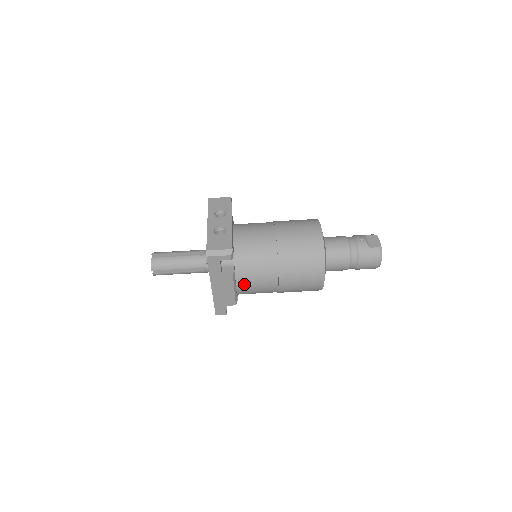
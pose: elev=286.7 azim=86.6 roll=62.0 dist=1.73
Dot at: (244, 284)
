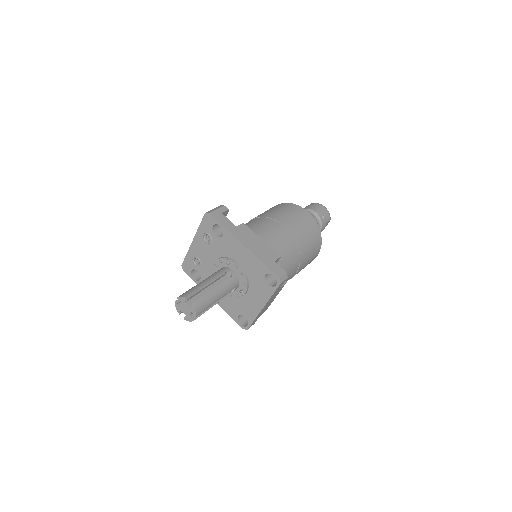
Dot at: (264, 238)
